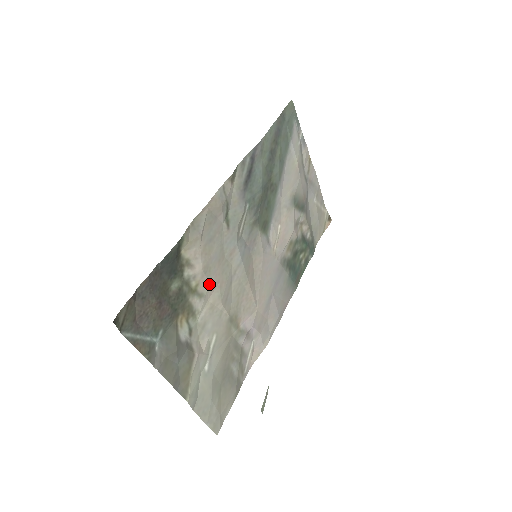
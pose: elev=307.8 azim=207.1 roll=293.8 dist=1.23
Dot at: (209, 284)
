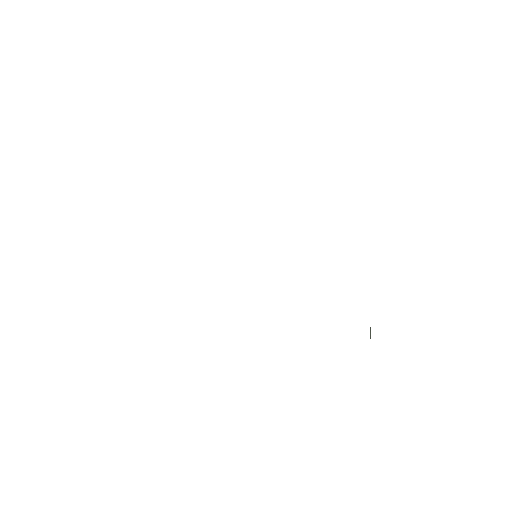
Dot at: occluded
